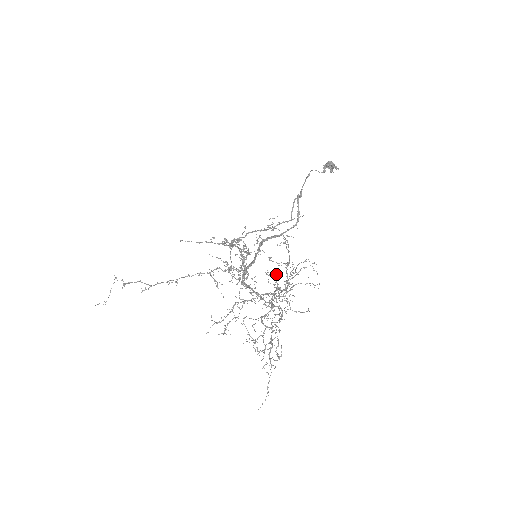
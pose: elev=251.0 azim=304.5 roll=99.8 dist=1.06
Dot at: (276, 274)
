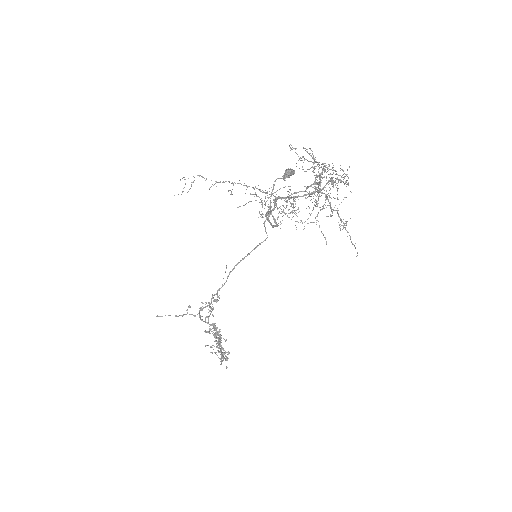
Dot at: (313, 157)
